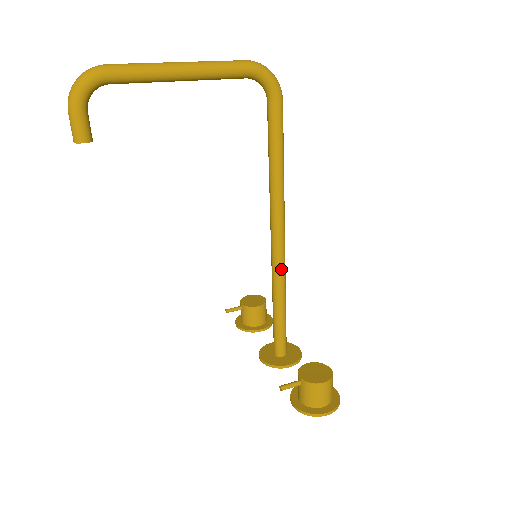
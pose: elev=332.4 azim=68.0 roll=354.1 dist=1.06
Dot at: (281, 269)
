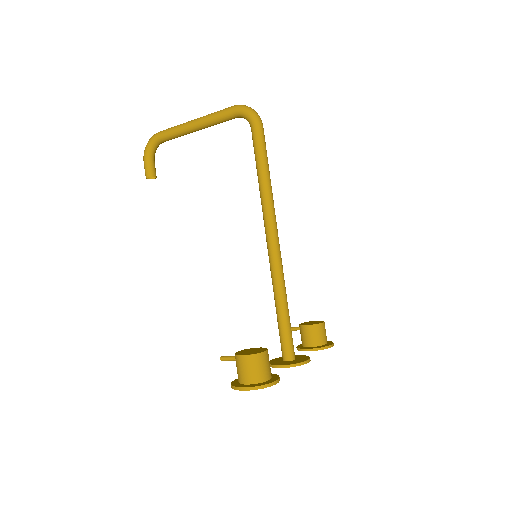
Dot at: (273, 268)
